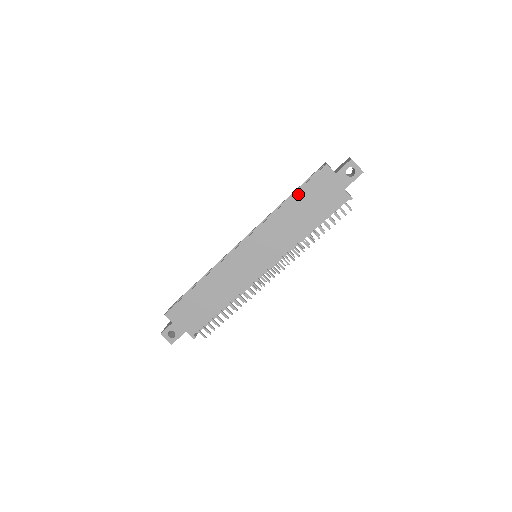
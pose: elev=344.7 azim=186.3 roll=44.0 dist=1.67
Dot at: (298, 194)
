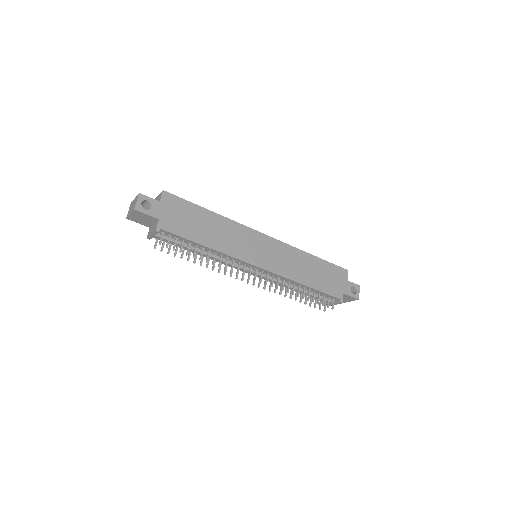
Dot at: (322, 261)
